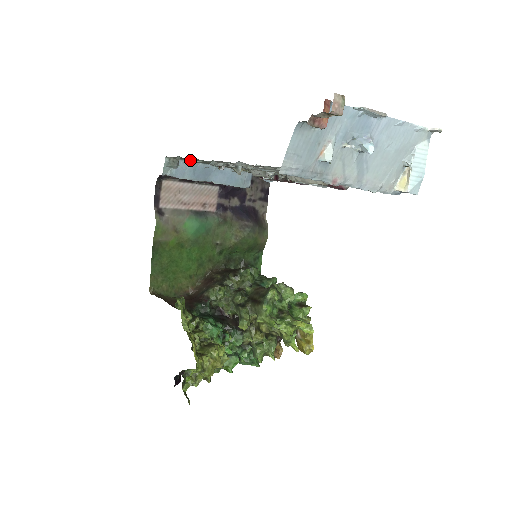
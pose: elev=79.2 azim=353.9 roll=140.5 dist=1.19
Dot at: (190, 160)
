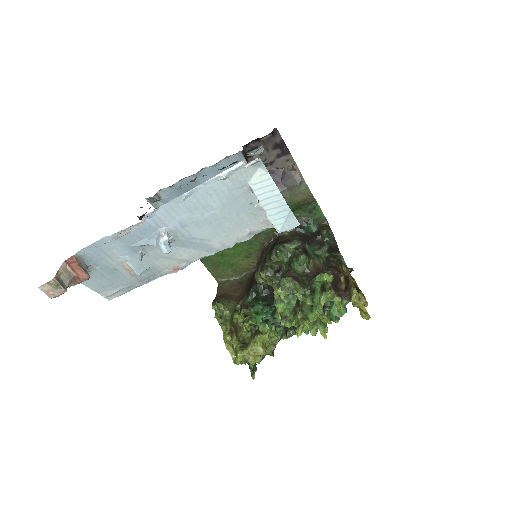
Dot at: (140, 217)
